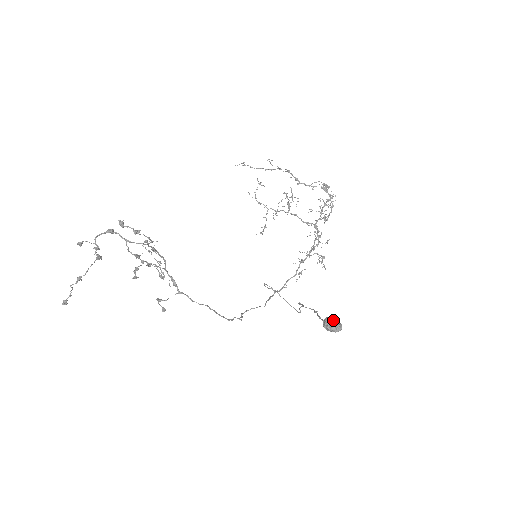
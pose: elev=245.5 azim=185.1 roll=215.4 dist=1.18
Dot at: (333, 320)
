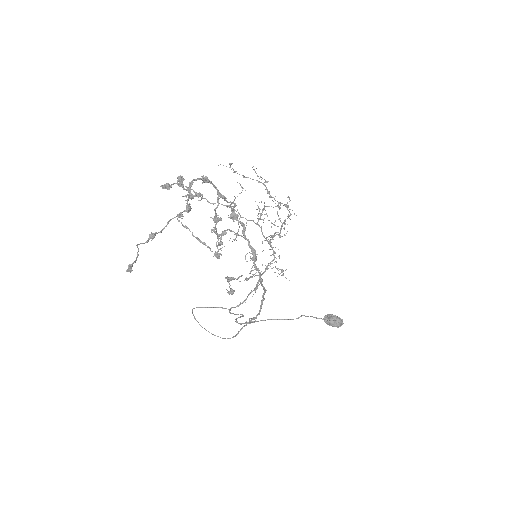
Dot at: occluded
